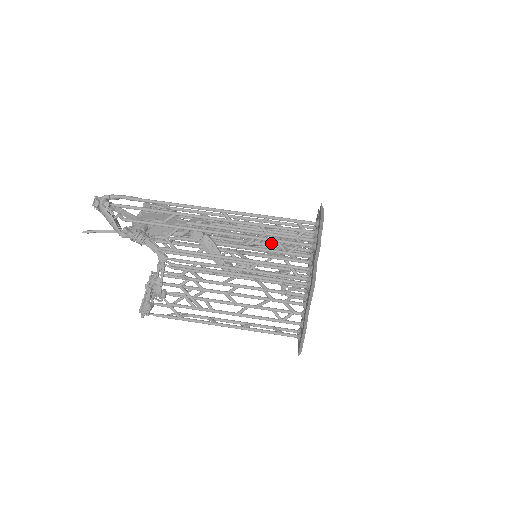
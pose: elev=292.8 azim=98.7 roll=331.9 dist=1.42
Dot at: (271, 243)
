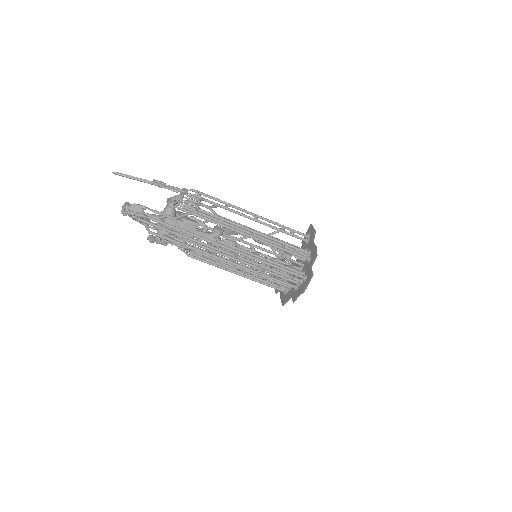
Dot at: (272, 247)
